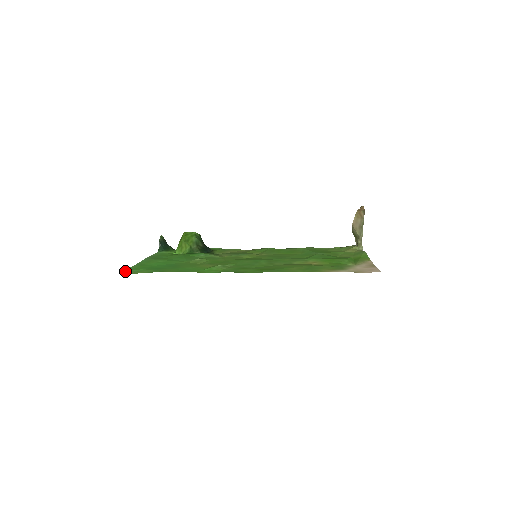
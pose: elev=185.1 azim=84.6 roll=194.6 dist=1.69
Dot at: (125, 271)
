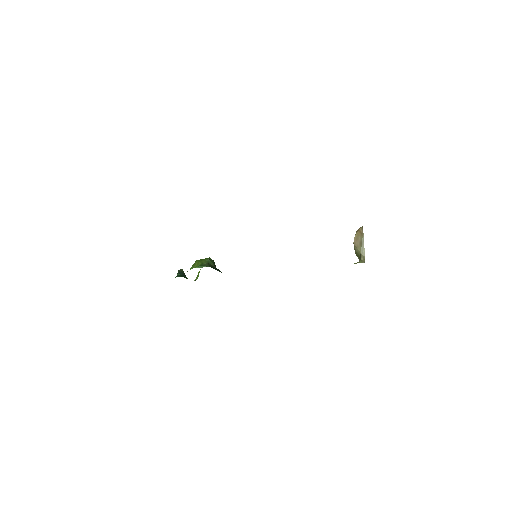
Dot at: occluded
